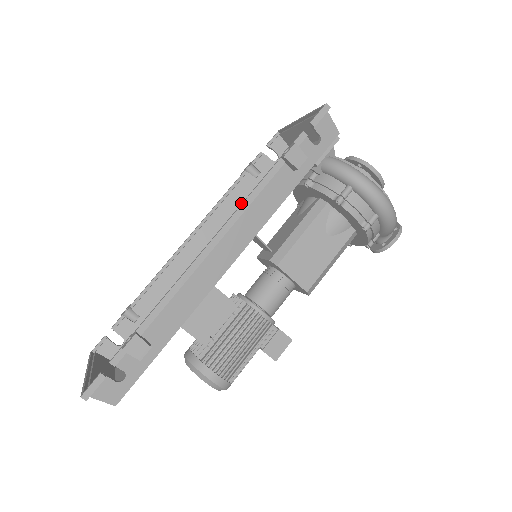
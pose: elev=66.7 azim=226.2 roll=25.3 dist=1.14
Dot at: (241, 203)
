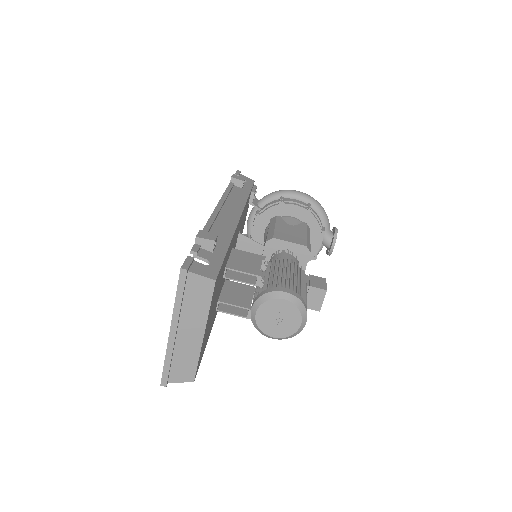
Dot at: occluded
